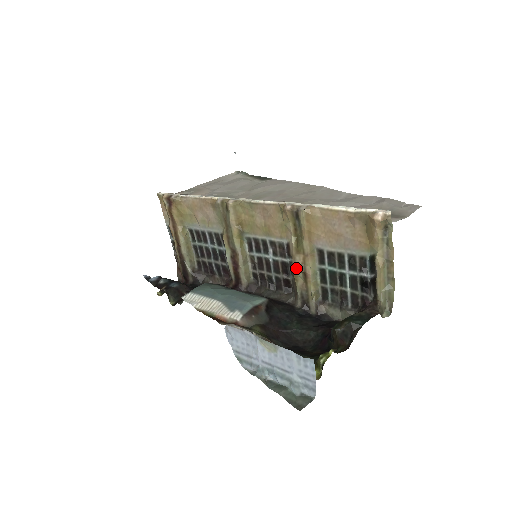
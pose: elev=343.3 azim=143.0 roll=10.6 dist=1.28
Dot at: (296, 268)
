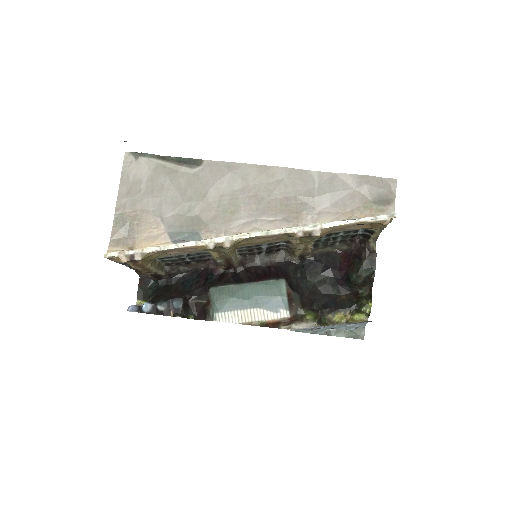
Dot at: (297, 249)
